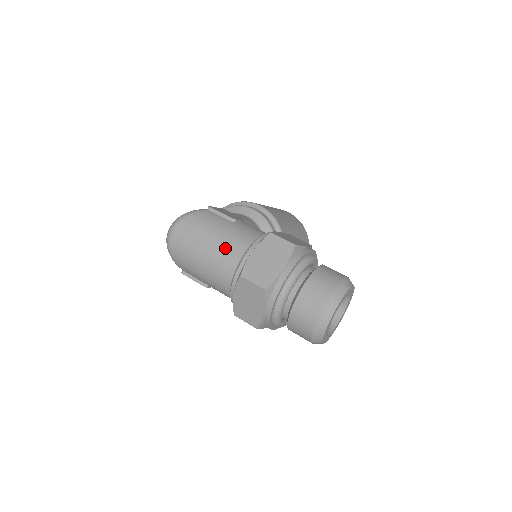
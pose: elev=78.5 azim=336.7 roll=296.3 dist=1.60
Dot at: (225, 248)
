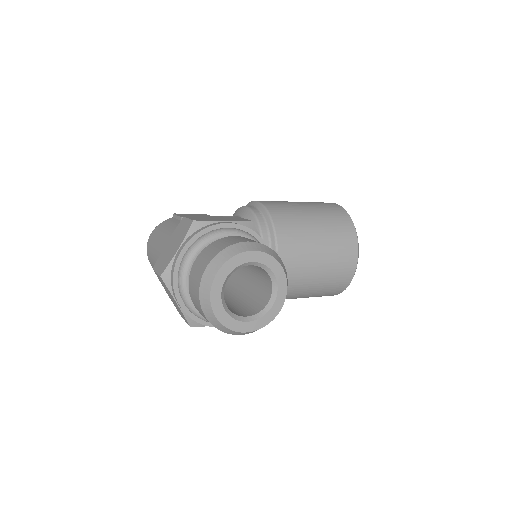
Dot at: (162, 247)
